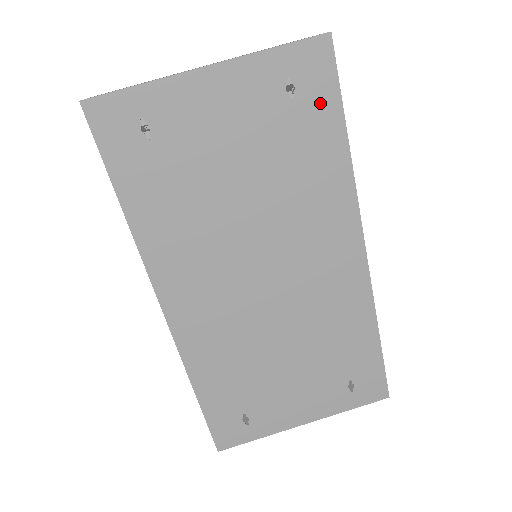
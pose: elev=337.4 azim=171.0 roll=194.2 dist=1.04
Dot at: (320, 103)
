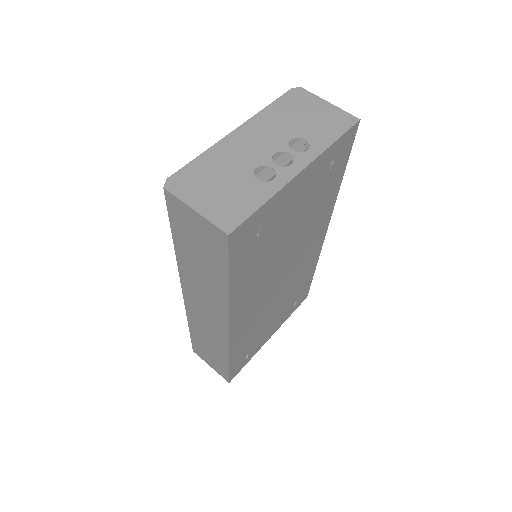
Dot at: (340, 164)
